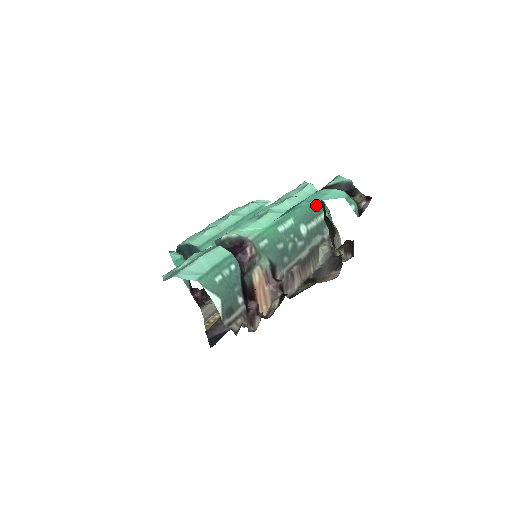
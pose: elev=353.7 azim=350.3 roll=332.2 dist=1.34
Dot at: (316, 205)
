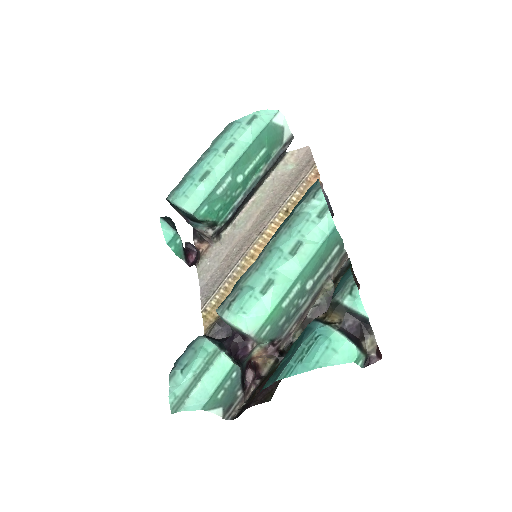
Dot at: (329, 246)
